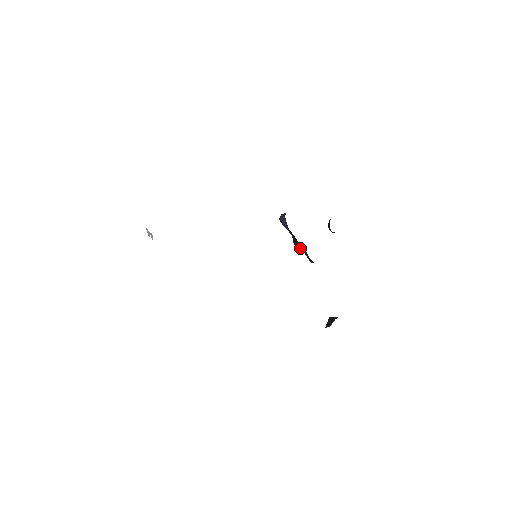
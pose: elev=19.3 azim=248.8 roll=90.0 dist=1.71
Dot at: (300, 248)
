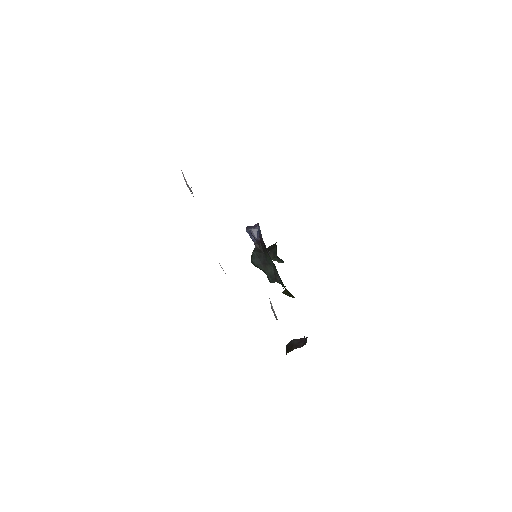
Dot at: (262, 265)
